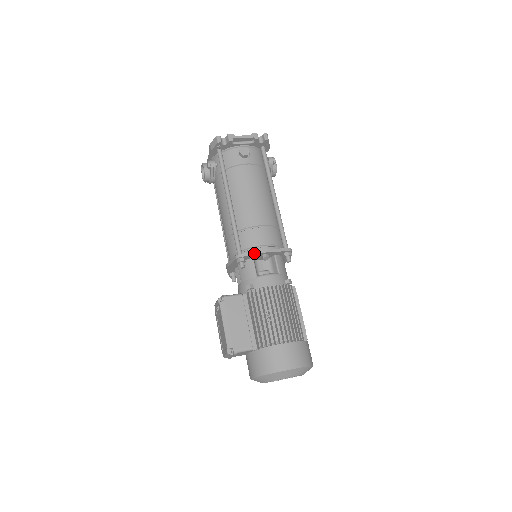
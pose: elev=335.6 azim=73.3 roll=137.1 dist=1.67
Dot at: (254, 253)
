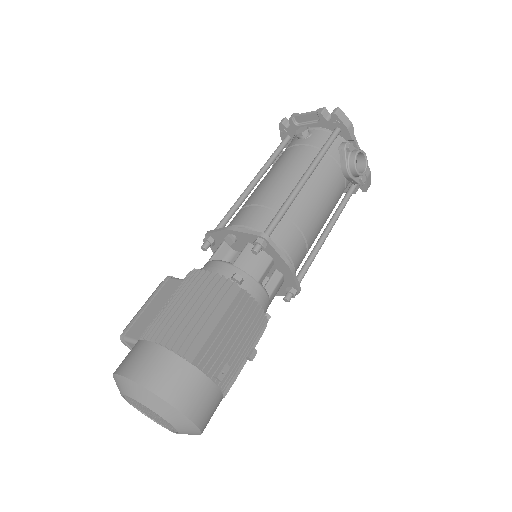
Dot at: (218, 230)
